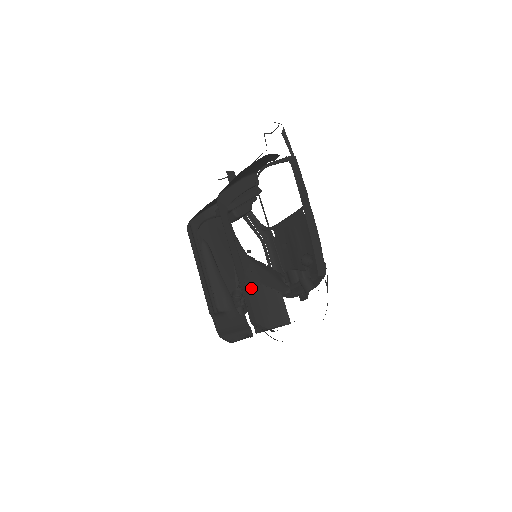
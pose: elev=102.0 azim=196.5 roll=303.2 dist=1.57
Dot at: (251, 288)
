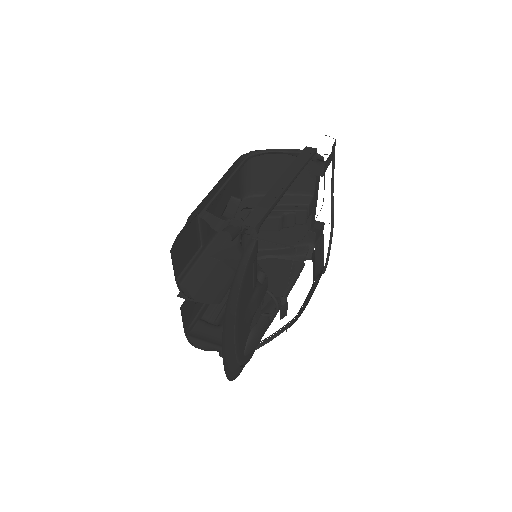
Dot at: (212, 264)
